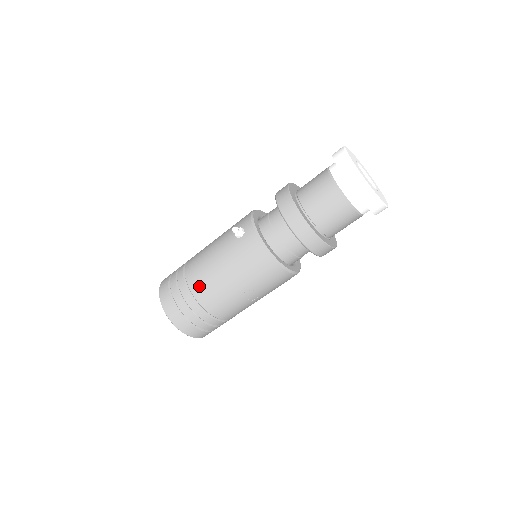
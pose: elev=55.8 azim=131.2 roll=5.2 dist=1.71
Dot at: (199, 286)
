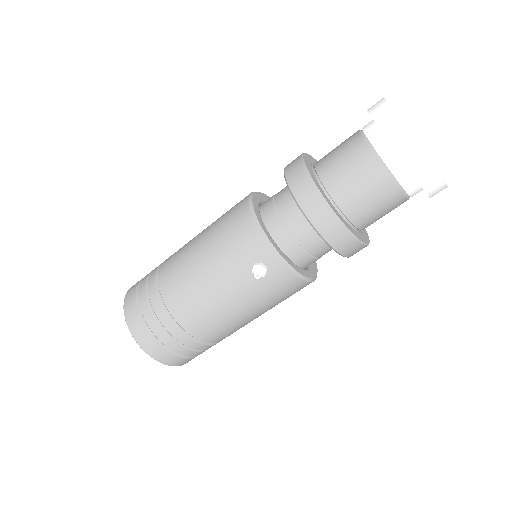
Dot at: (210, 333)
